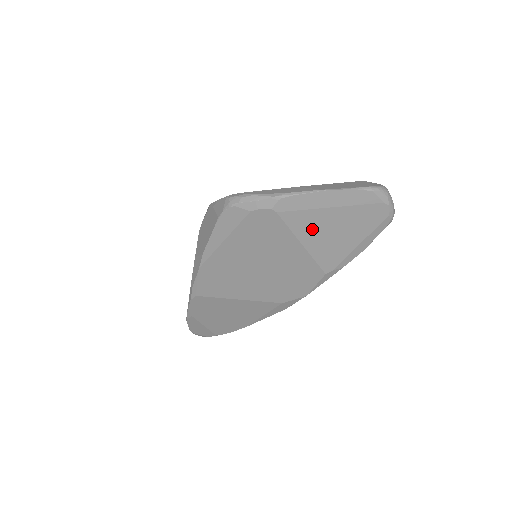
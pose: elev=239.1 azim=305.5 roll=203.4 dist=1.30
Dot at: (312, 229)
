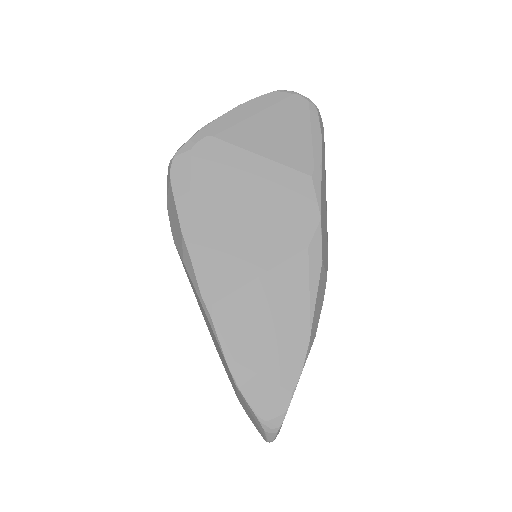
Dot at: (257, 138)
